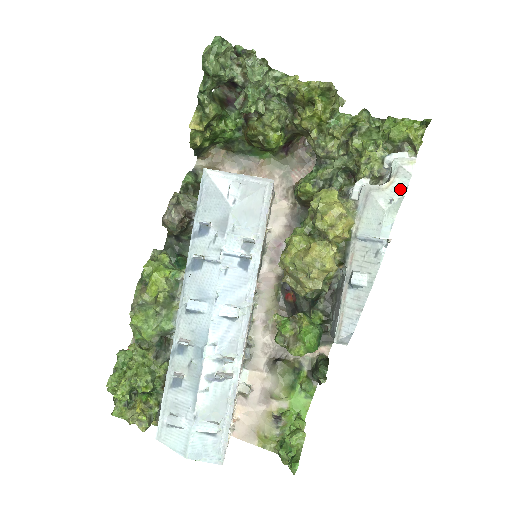
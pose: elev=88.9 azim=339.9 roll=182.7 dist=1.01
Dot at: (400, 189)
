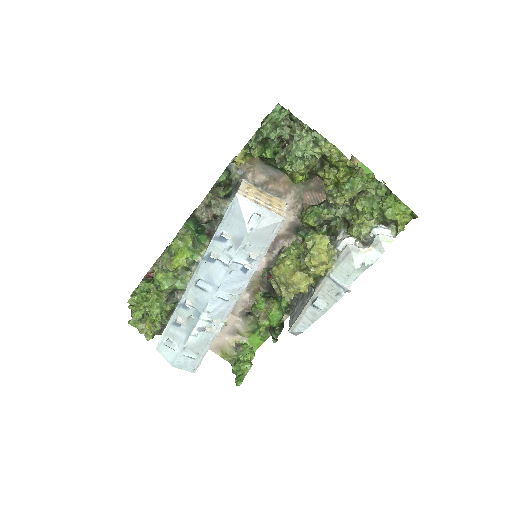
Dot at: (372, 258)
